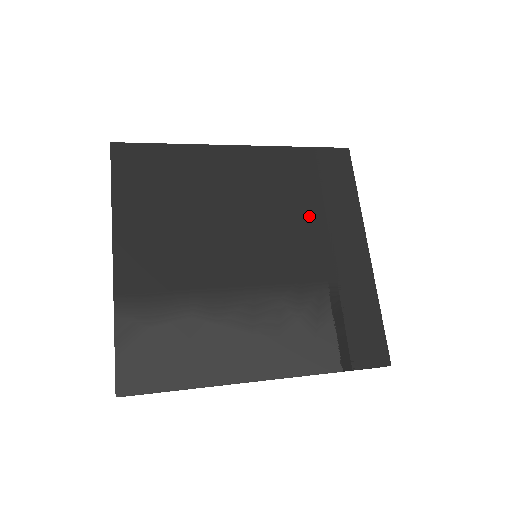
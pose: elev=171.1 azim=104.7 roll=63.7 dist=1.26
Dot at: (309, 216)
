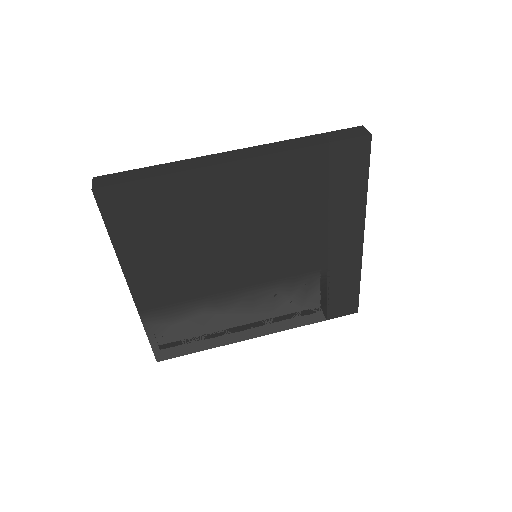
Dot at: (311, 220)
